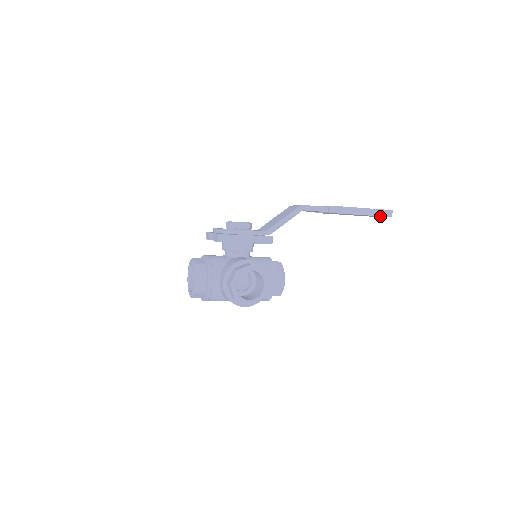
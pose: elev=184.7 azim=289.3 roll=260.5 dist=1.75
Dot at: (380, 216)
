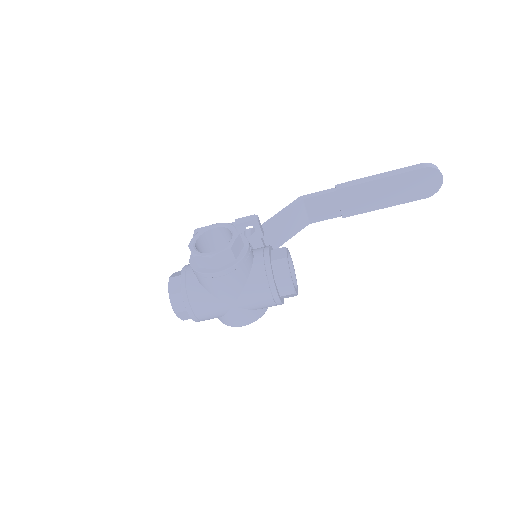
Dot at: (418, 175)
